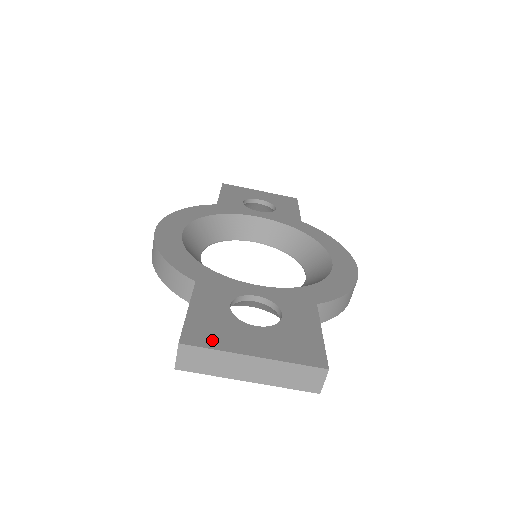
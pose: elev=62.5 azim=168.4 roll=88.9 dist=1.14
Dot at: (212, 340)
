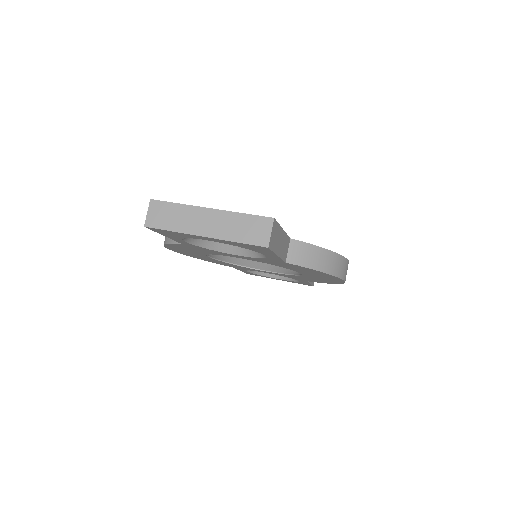
Dot at: occluded
